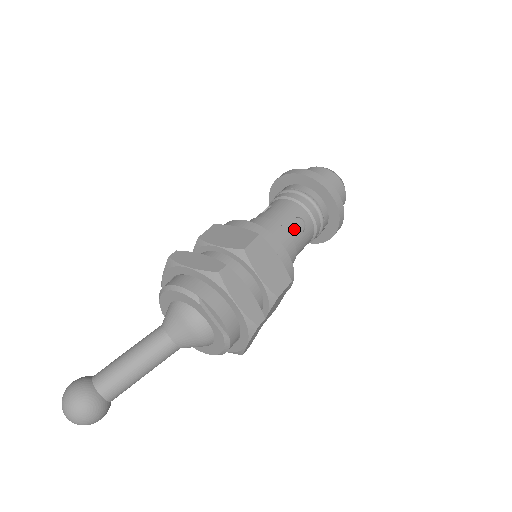
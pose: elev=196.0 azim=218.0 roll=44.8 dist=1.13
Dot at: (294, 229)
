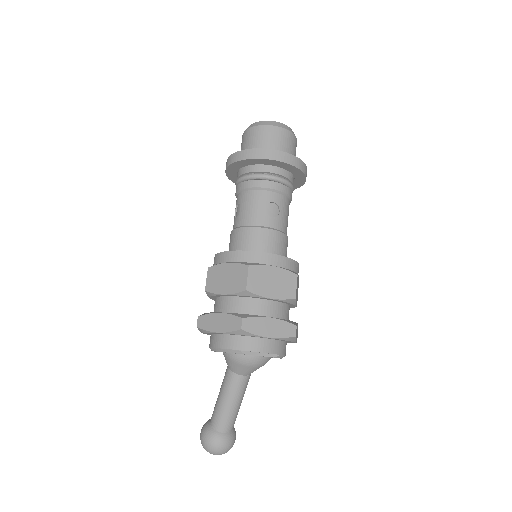
Dot at: (271, 219)
